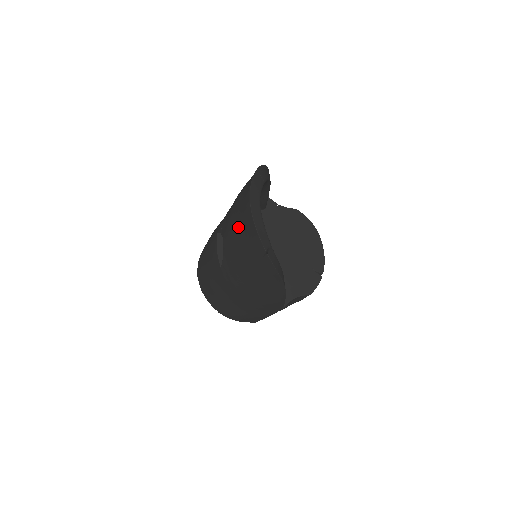
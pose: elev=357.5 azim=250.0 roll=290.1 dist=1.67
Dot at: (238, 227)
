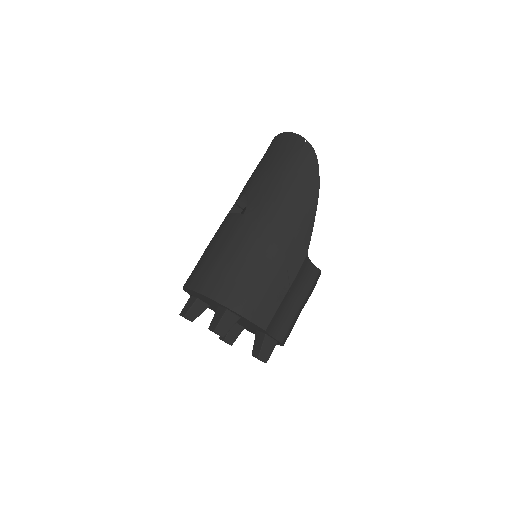
Dot at: (268, 159)
